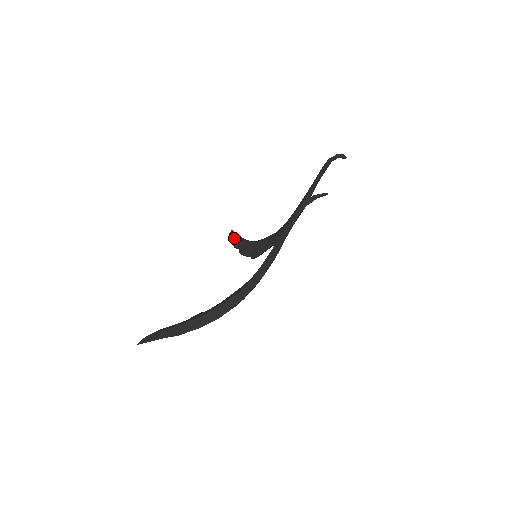
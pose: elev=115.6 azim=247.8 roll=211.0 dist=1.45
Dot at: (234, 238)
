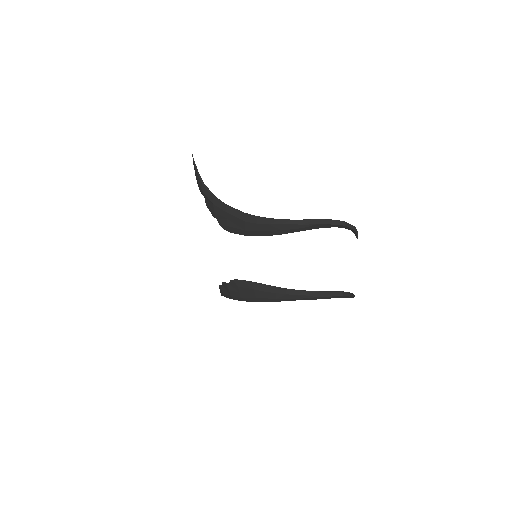
Dot at: occluded
